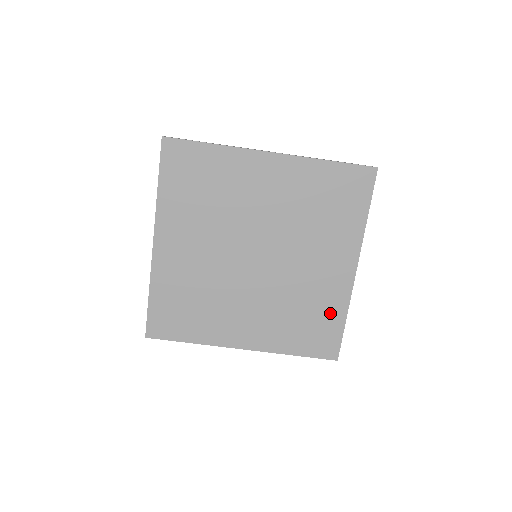
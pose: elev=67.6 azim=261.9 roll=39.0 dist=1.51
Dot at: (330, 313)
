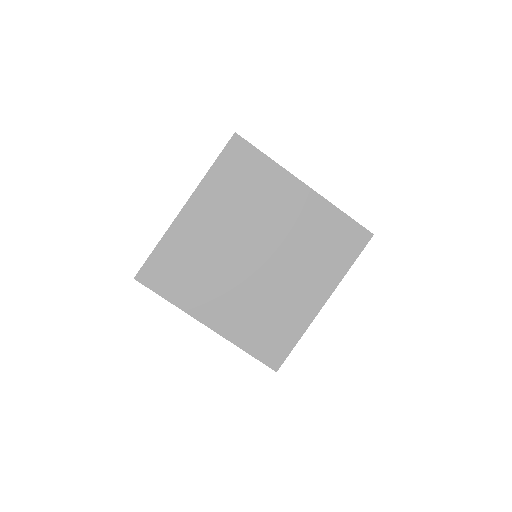
Dot at: (290, 329)
